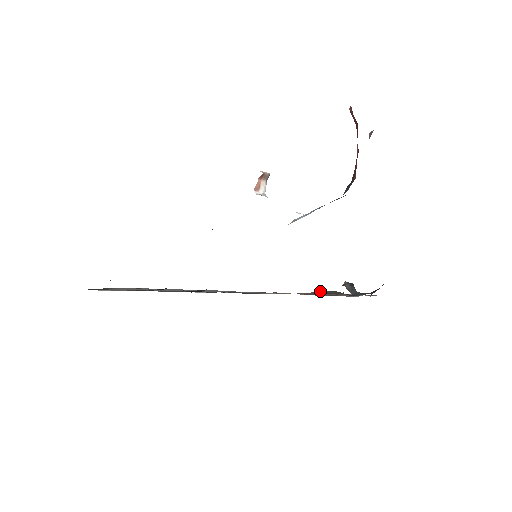
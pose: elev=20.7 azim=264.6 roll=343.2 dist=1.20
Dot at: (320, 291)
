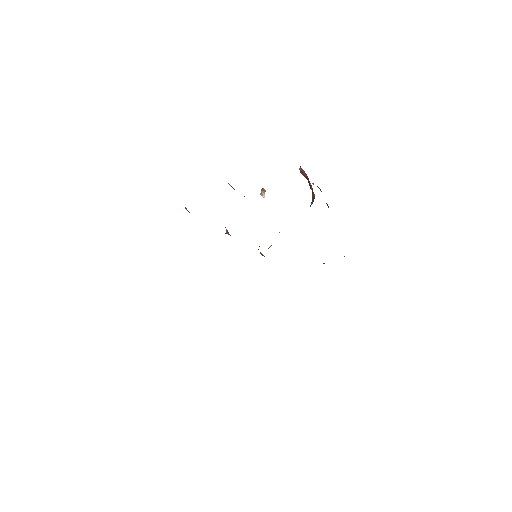
Dot at: occluded
